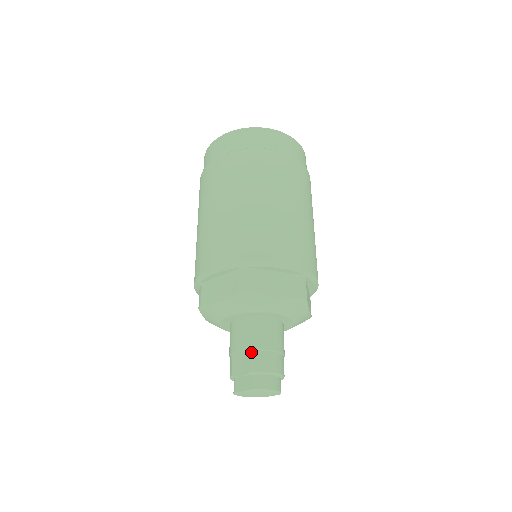
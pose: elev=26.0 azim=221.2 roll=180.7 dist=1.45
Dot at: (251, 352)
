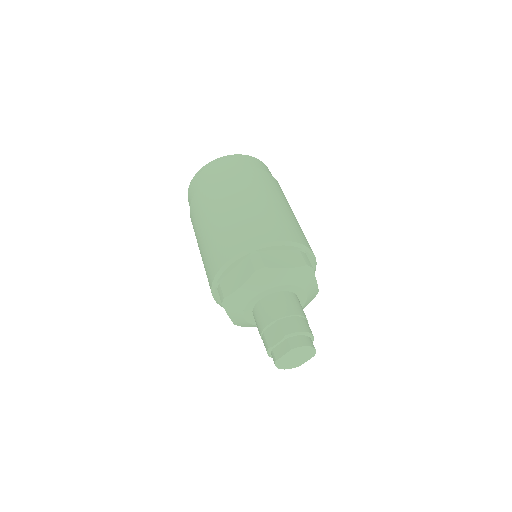
Dot at: (280, 321)
